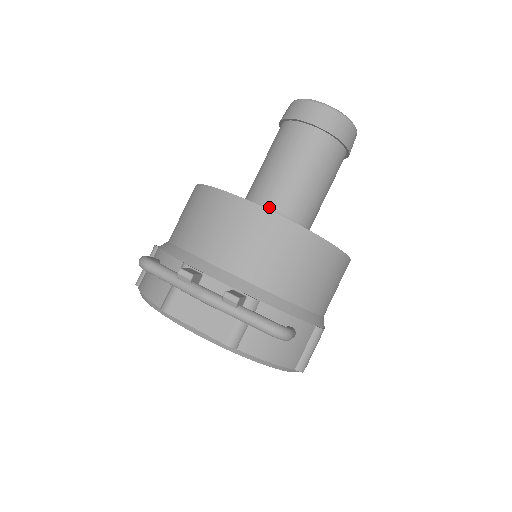
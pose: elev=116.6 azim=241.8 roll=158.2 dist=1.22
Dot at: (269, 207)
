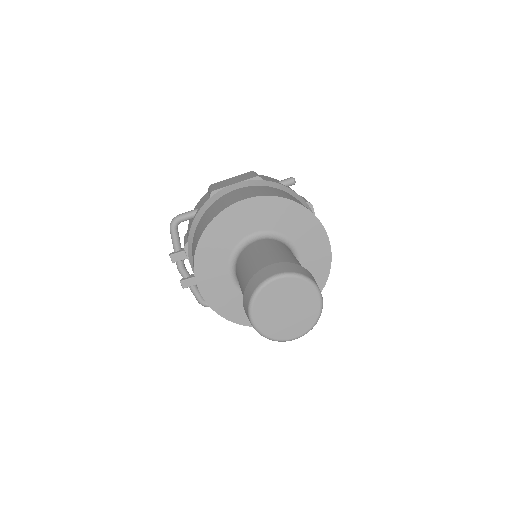
Dot at: (236, 276)
